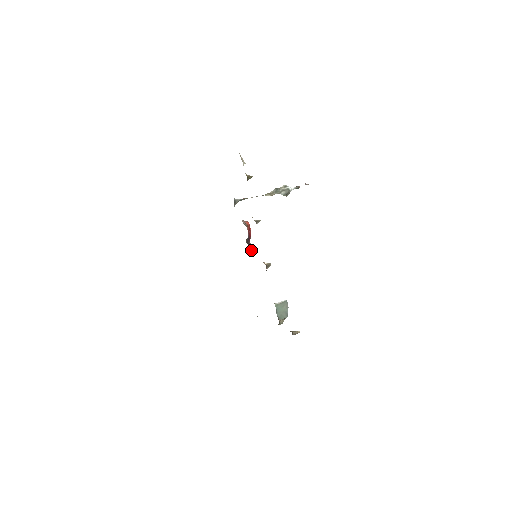
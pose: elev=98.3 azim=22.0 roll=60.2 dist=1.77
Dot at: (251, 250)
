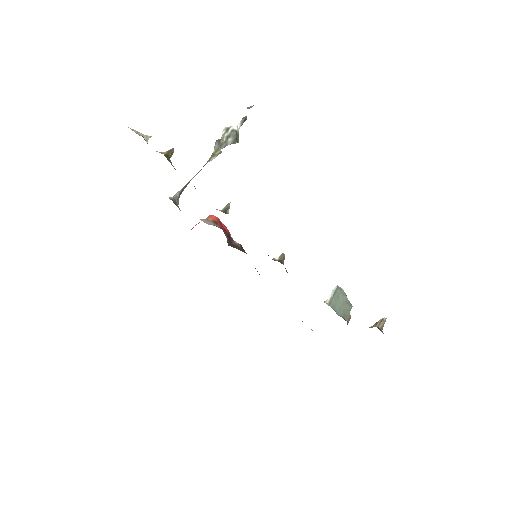
Dot at: (243, 251)
